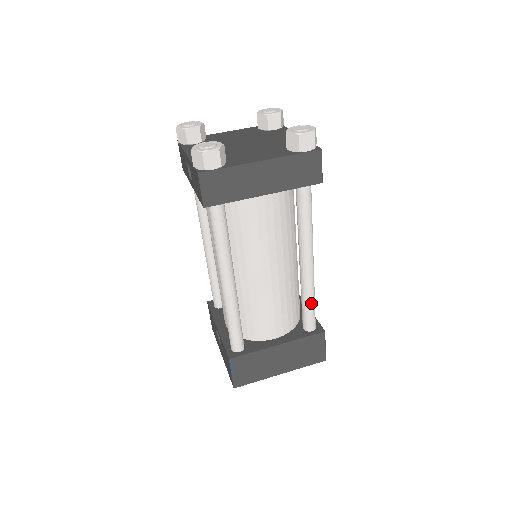
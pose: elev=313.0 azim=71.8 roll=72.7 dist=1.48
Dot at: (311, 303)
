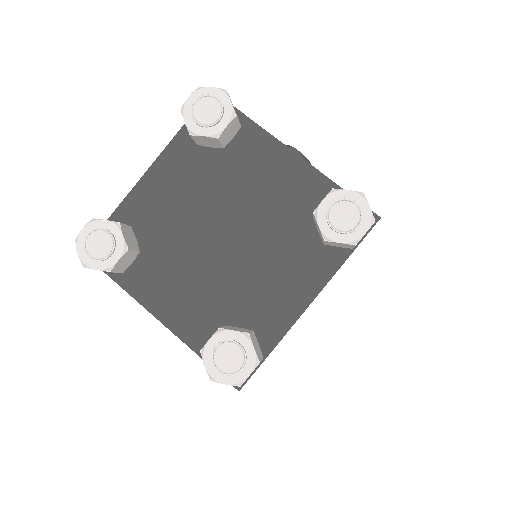
Dot at: occluded
